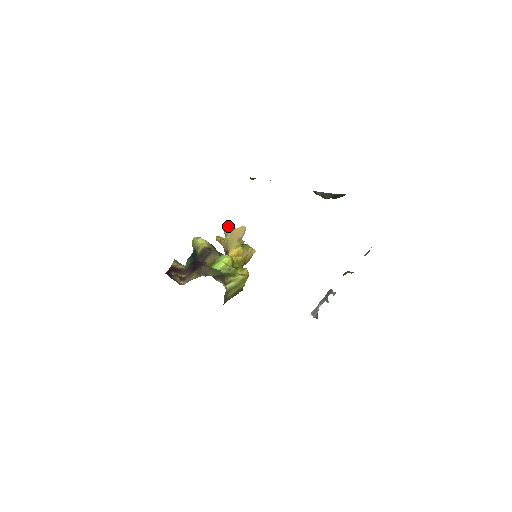
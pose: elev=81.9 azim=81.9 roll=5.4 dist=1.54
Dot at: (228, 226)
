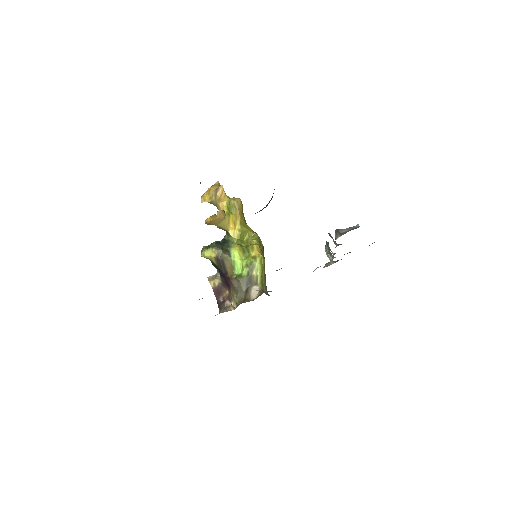
Dot at: (209, 223)
